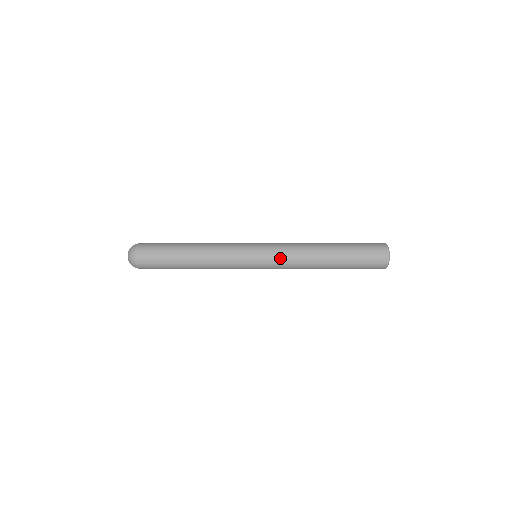
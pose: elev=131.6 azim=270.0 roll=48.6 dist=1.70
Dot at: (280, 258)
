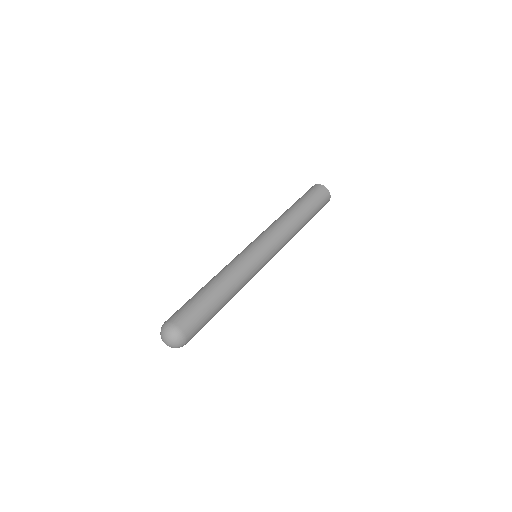
Dot at: (268, 233)
